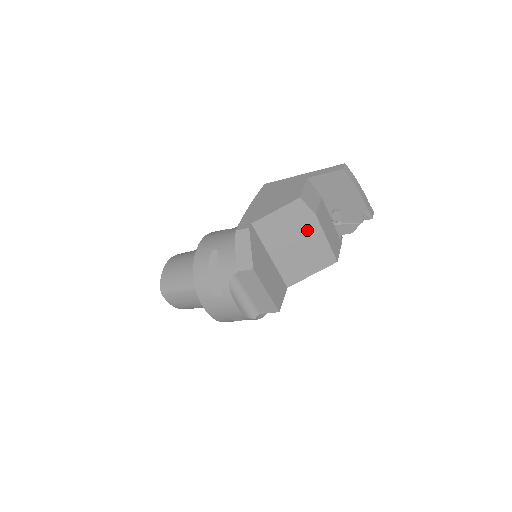
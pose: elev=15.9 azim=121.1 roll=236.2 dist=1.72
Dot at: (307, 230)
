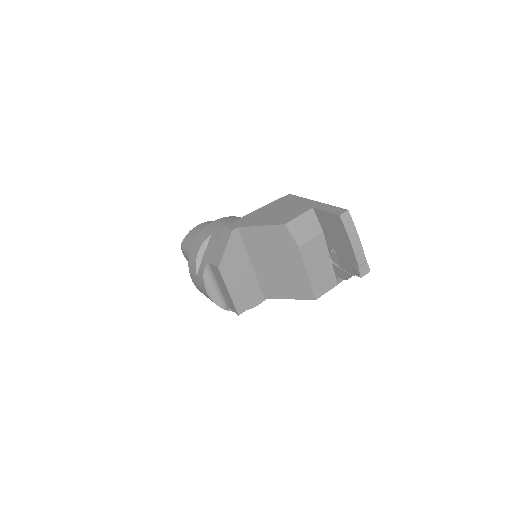
Dot at: (289, 257)
